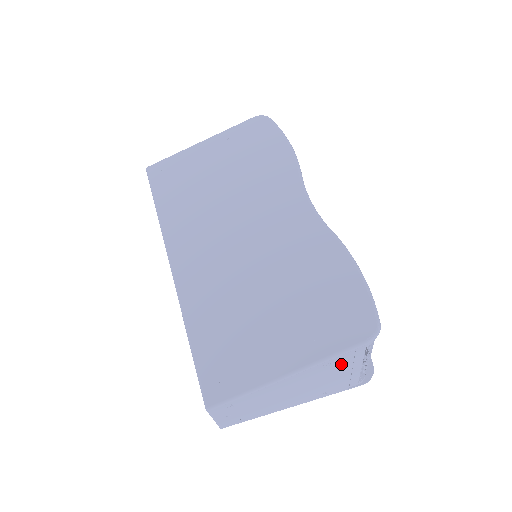
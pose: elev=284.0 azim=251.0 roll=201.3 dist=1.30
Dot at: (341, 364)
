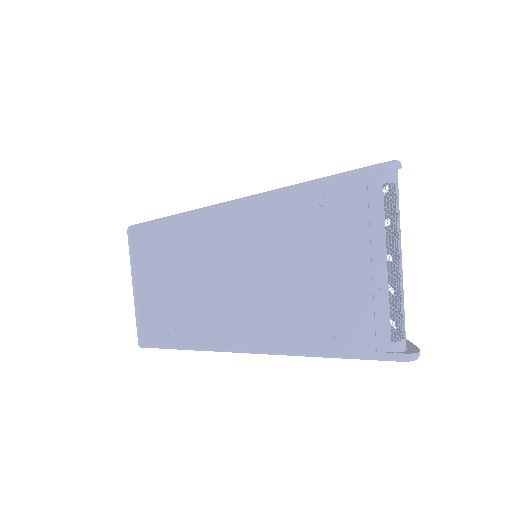
Dot at: (348, 218)
